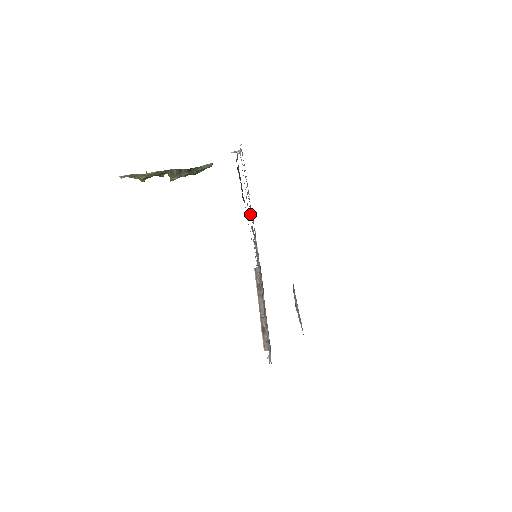
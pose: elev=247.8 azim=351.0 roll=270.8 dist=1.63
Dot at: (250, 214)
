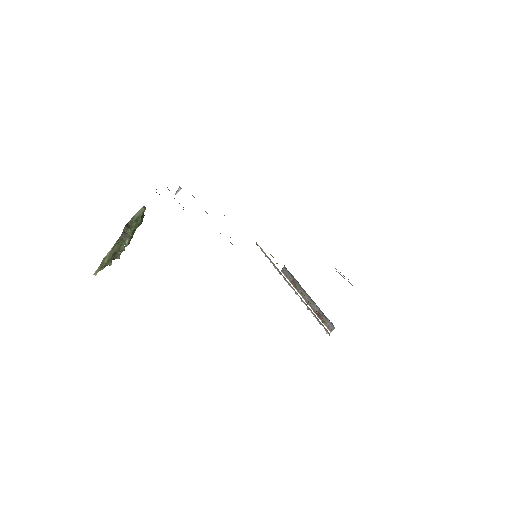
Dot at: occluded
